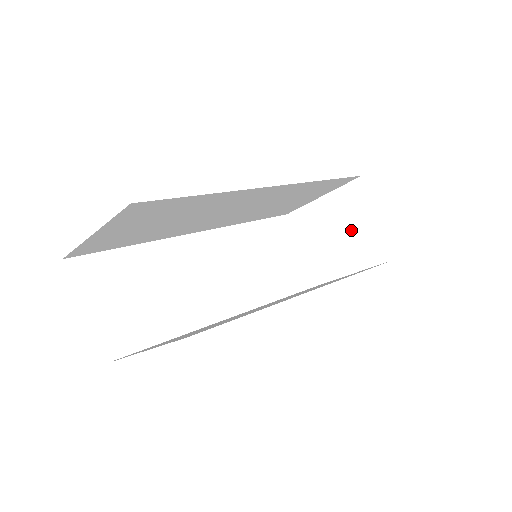
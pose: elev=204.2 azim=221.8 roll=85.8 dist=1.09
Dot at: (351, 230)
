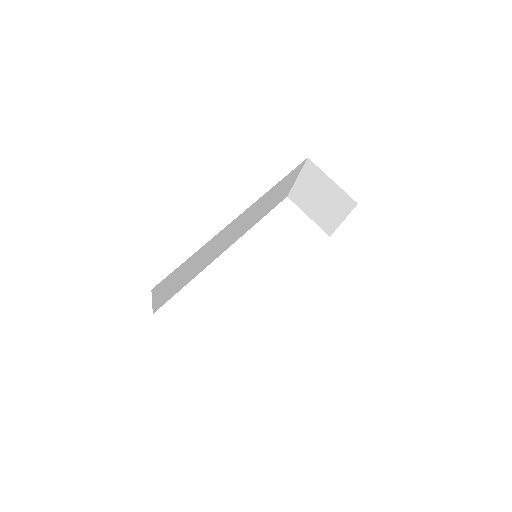
Dot at: (325, 194)
